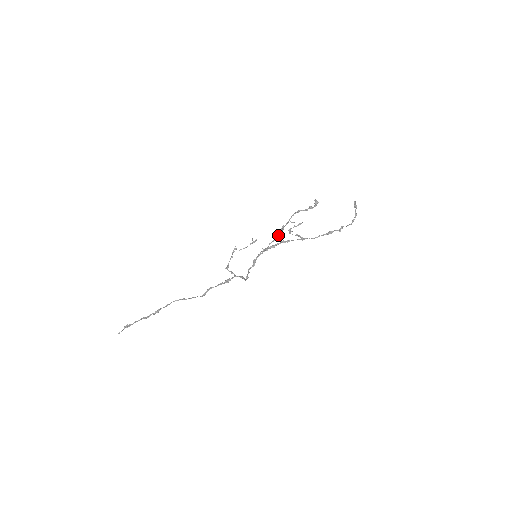
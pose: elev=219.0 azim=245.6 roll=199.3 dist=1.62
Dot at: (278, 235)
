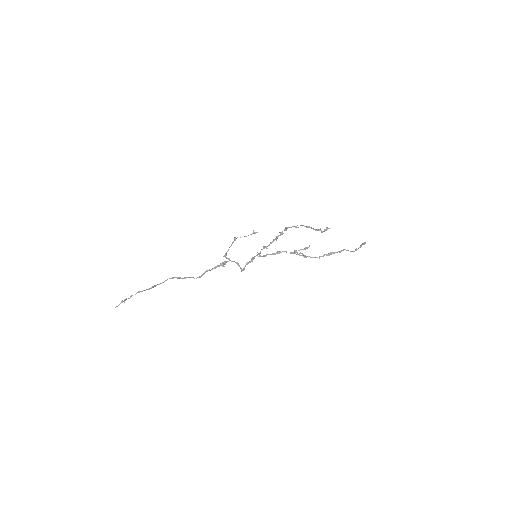
Dot at: (280, 234)
